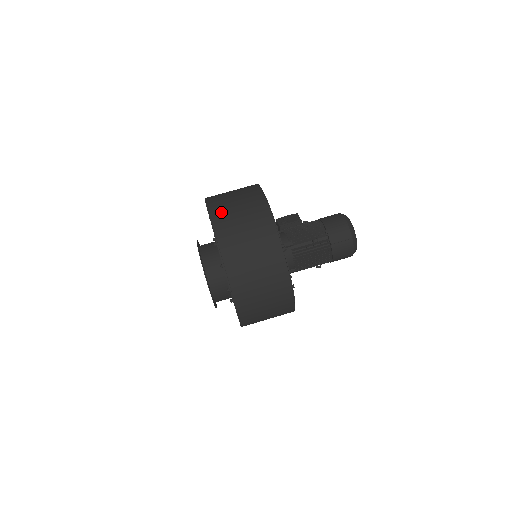
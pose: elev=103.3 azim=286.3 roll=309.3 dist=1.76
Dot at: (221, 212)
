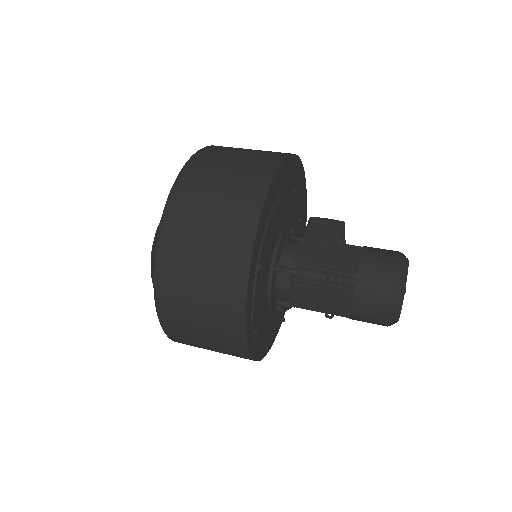
Dot at: (197, 175)
